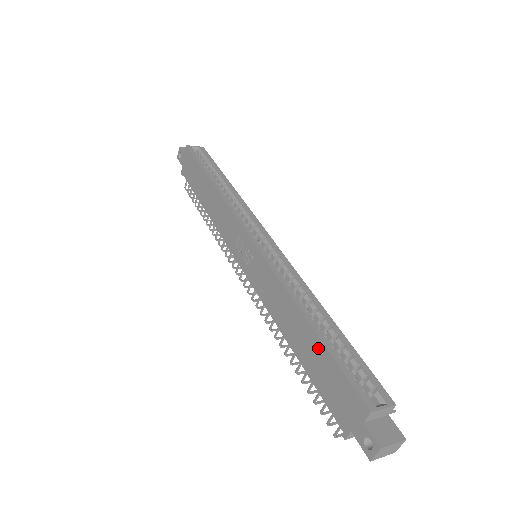
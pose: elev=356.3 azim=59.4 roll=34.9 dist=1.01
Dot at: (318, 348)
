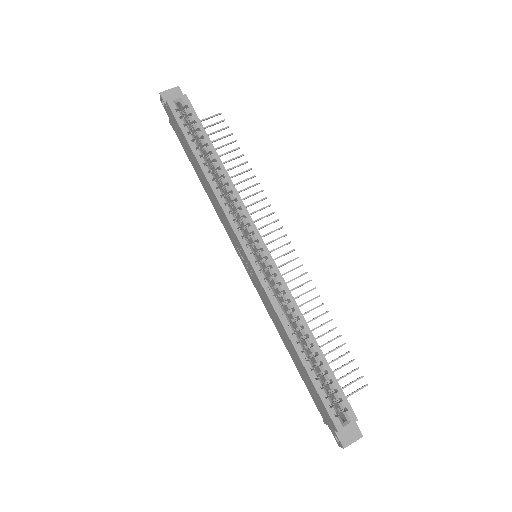
Dot at: (306, 374)
